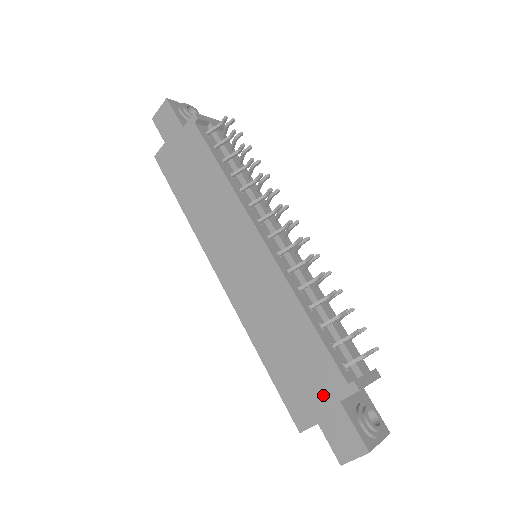
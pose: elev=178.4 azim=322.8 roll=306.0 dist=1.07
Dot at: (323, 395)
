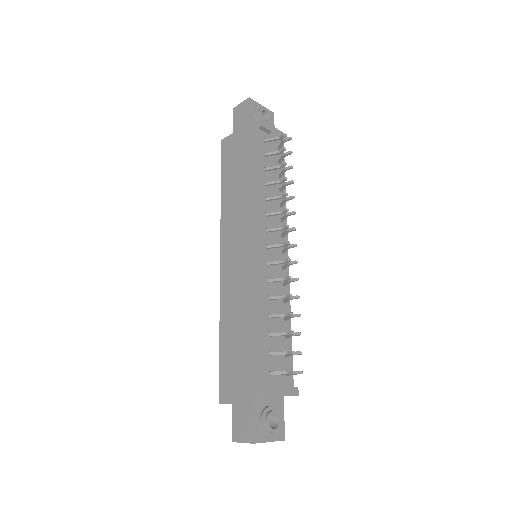
Dot at: (245, 385)
